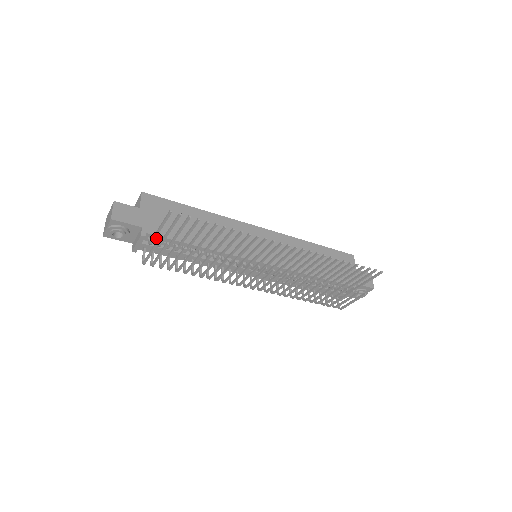
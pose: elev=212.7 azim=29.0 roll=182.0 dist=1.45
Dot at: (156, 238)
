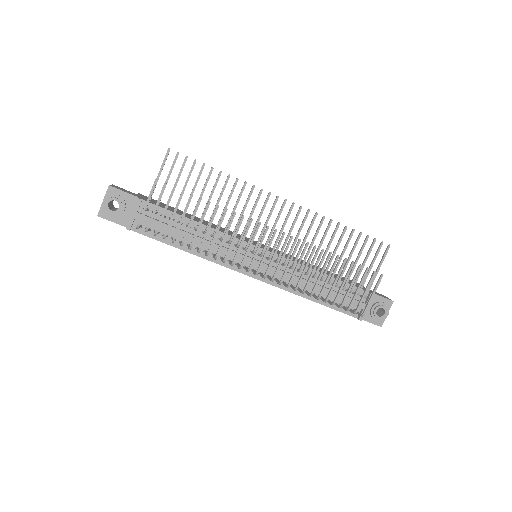
Dot at: (152, 209)
